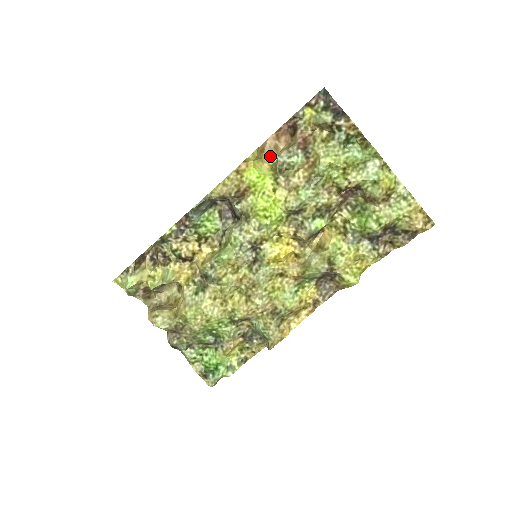
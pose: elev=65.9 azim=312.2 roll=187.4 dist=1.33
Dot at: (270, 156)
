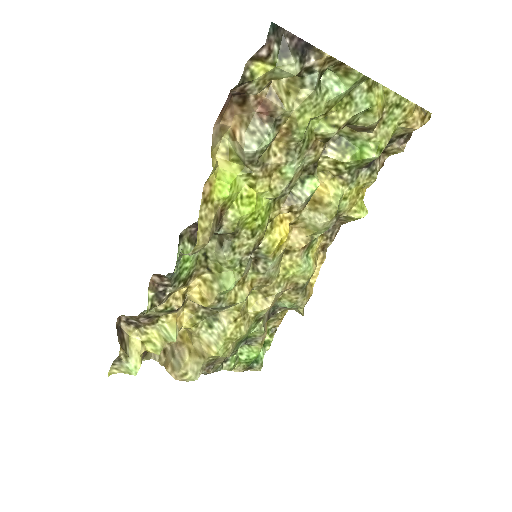
Dot at: (217, 142)
